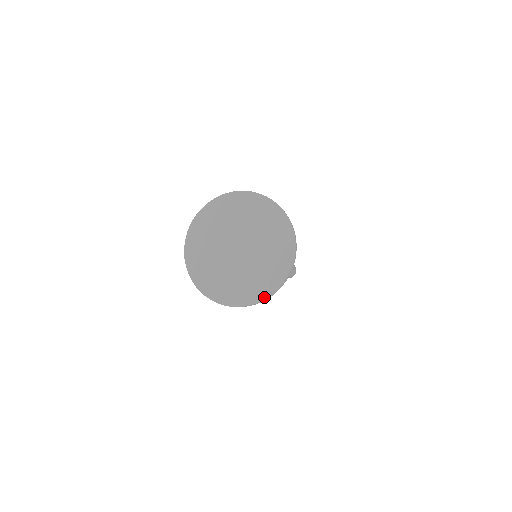
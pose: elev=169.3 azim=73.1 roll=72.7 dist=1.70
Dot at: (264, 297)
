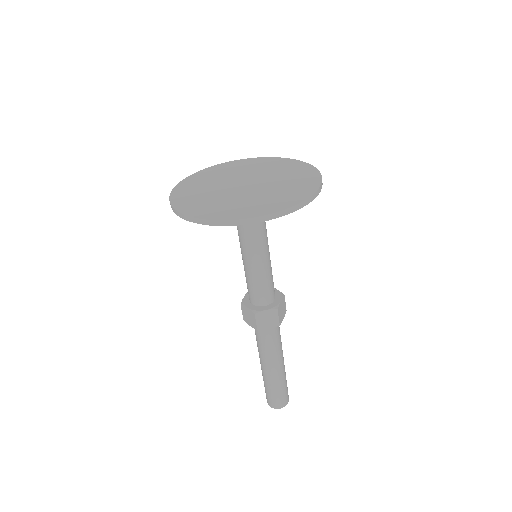
Dot at: (263, 214)
